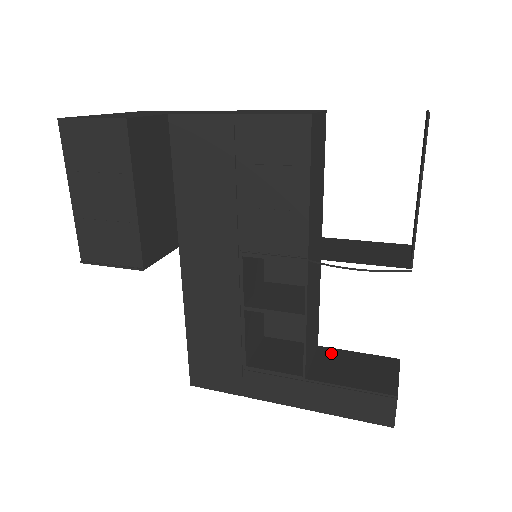
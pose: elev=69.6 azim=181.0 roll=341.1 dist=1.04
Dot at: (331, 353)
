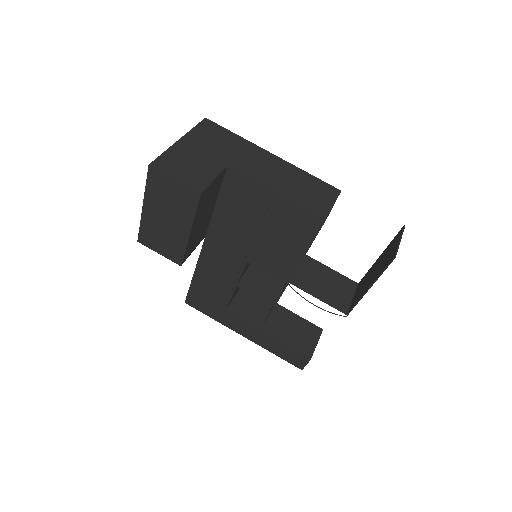
Dot at: (282, 312)
